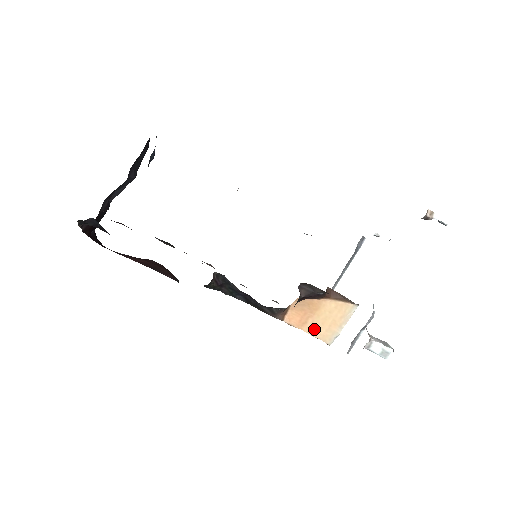
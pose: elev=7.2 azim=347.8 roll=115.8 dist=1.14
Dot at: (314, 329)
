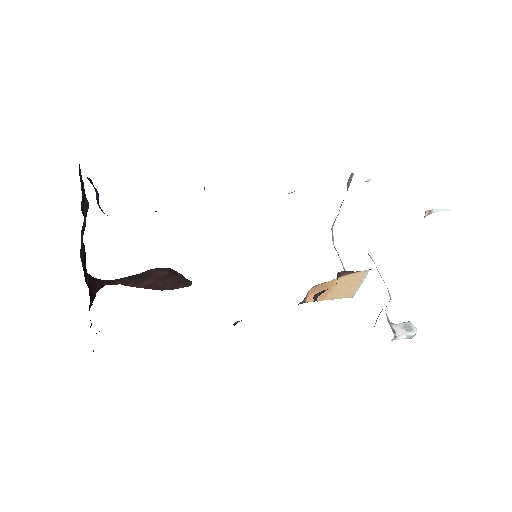
Dot at: (335, 296)
